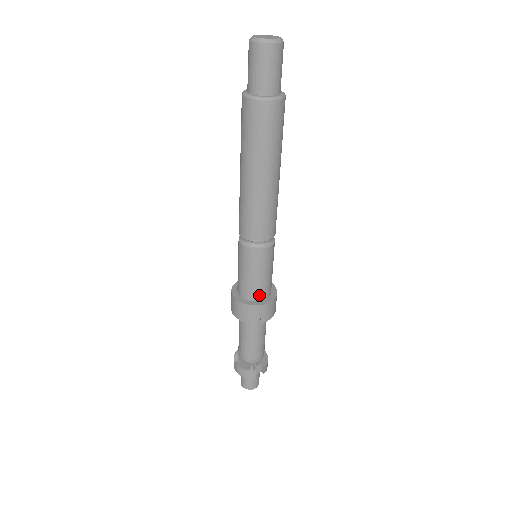
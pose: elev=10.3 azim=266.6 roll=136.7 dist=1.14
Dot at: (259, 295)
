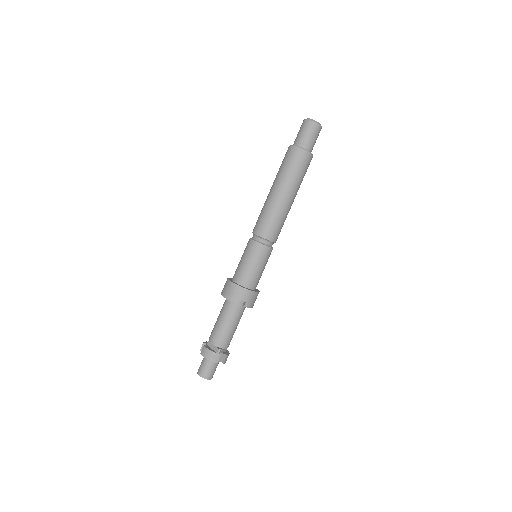
Dot at: (250, 283)
